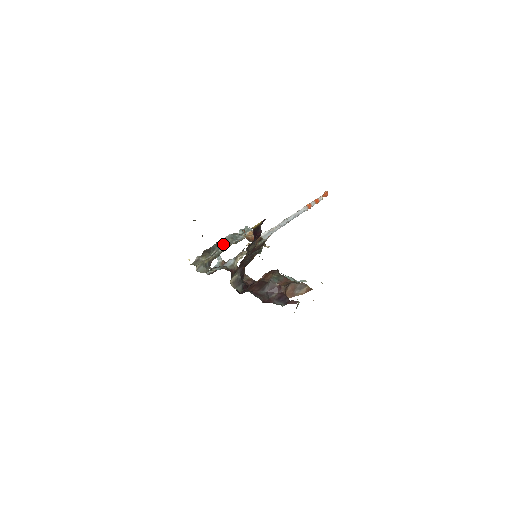
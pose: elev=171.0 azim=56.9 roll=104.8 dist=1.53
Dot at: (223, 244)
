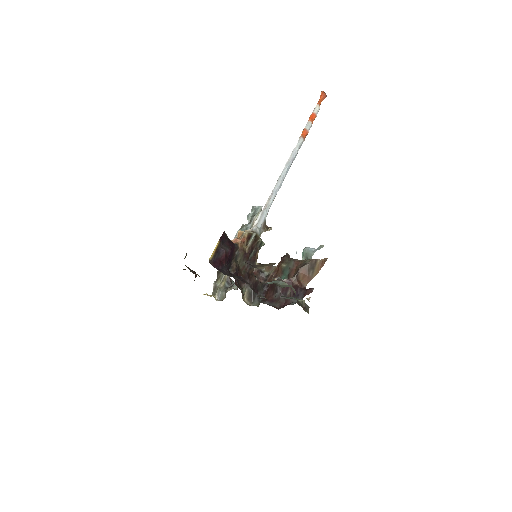
Dot at: occluded
